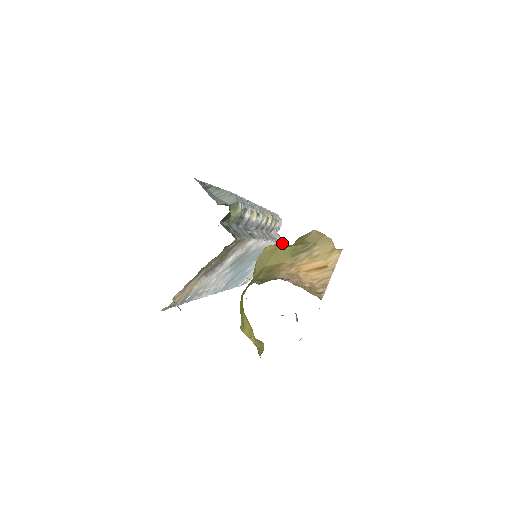
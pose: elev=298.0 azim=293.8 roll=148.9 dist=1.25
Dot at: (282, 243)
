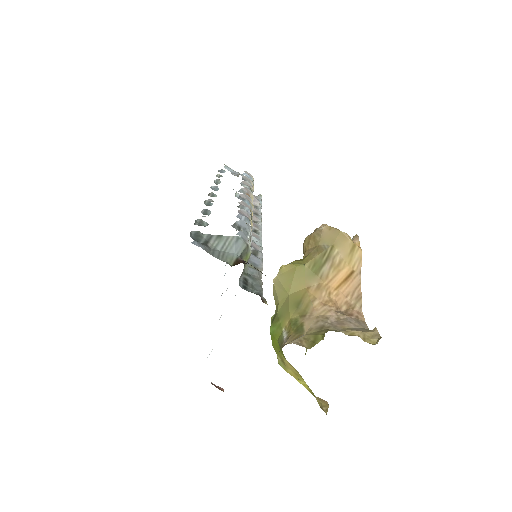
Dot at: occluded
